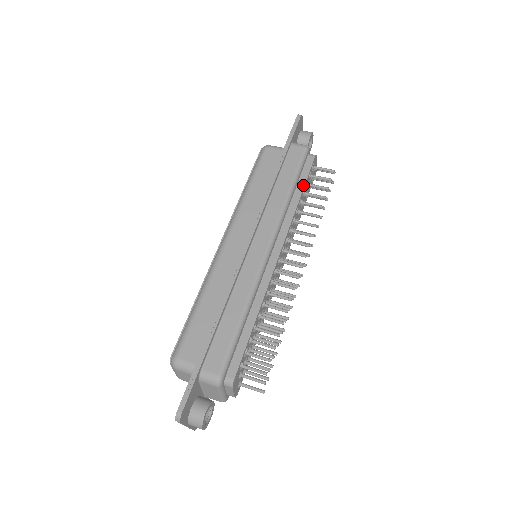
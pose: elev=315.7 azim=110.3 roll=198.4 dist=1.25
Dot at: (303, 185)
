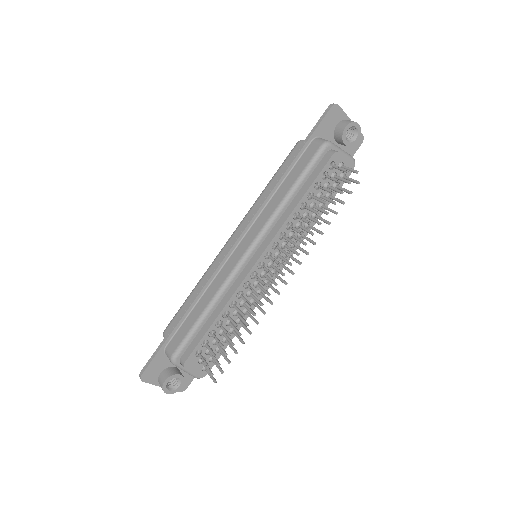
Dot at: (308, 187)
